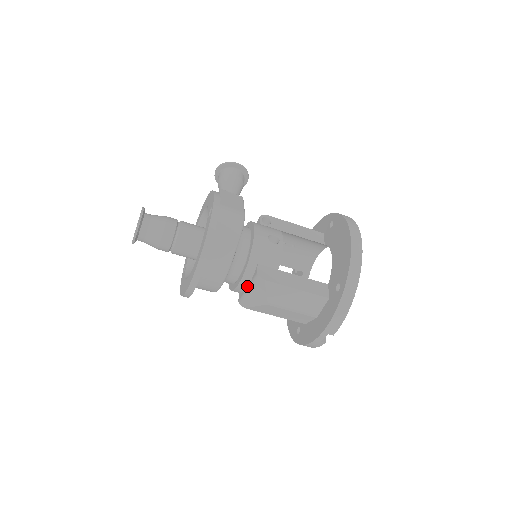
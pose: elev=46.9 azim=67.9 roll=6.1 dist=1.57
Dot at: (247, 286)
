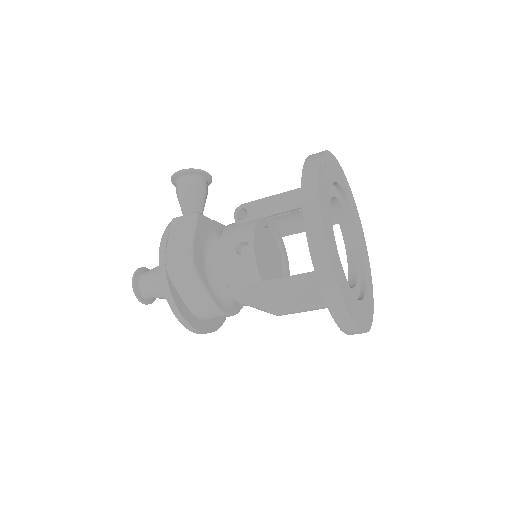
Dot at: occluded
